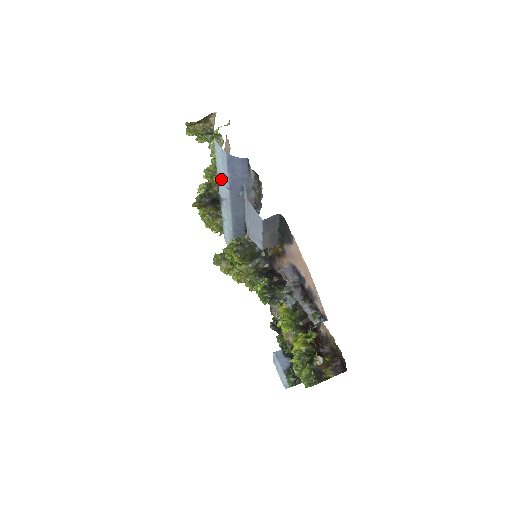
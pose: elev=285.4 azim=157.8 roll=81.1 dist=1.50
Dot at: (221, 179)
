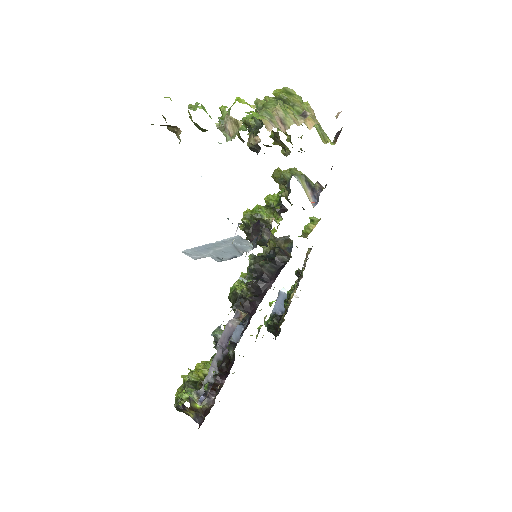
Dot at: occluded
